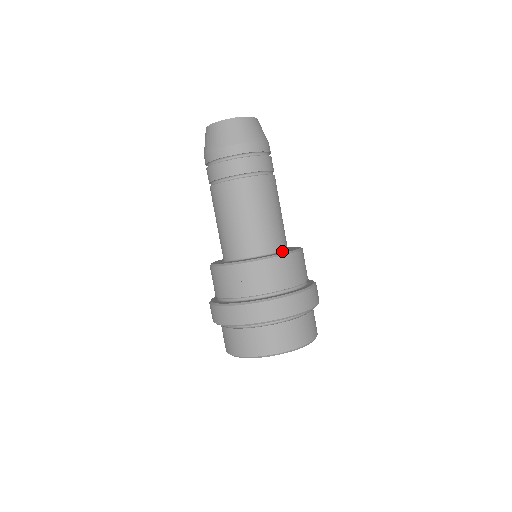
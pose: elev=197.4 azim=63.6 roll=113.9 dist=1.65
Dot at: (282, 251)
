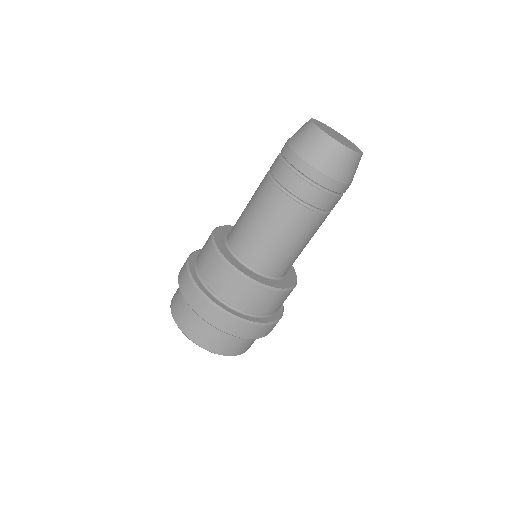
Dot at: (251, 270)
